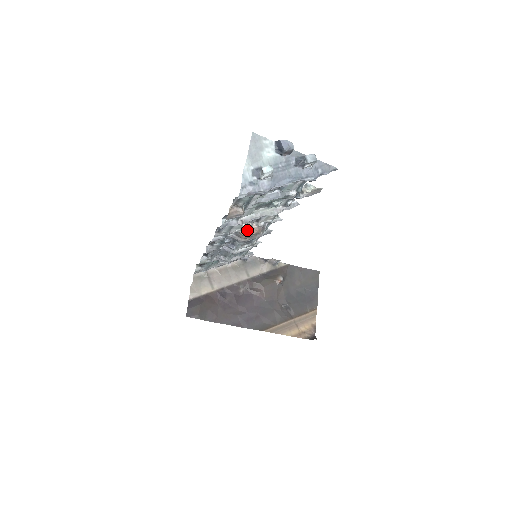
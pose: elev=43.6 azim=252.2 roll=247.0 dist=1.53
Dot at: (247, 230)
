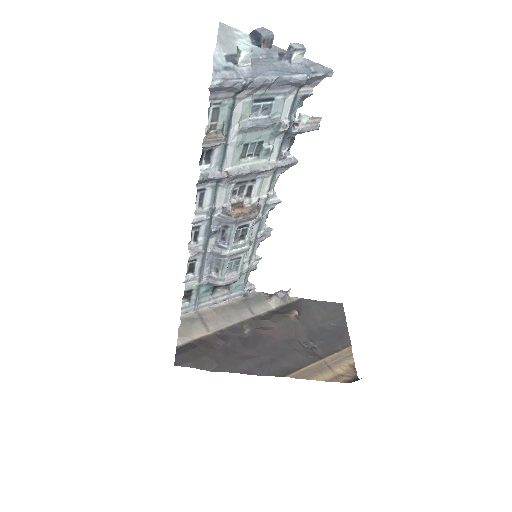
Dot at: (238, 208)
